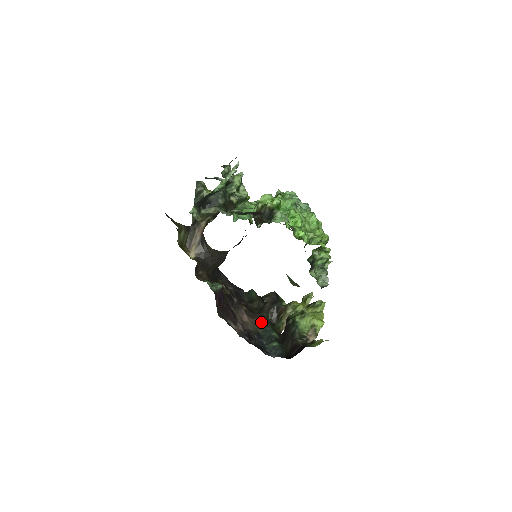
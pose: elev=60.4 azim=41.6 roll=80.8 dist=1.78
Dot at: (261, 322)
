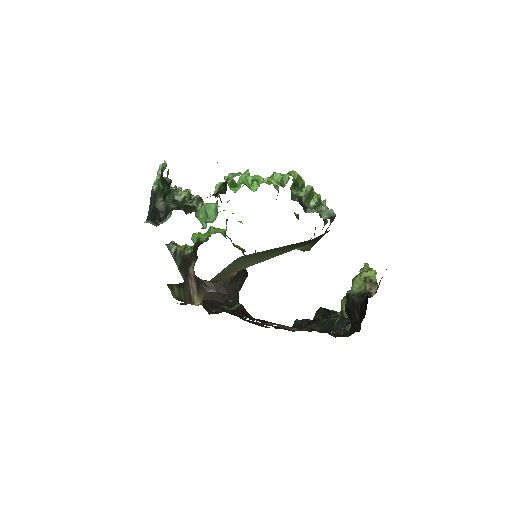
Dot at: (315, 324)
